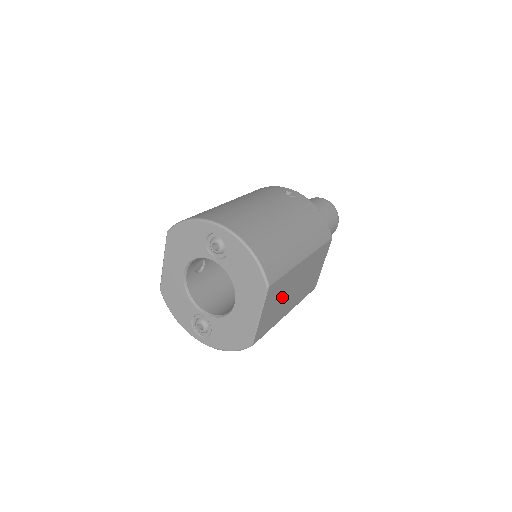
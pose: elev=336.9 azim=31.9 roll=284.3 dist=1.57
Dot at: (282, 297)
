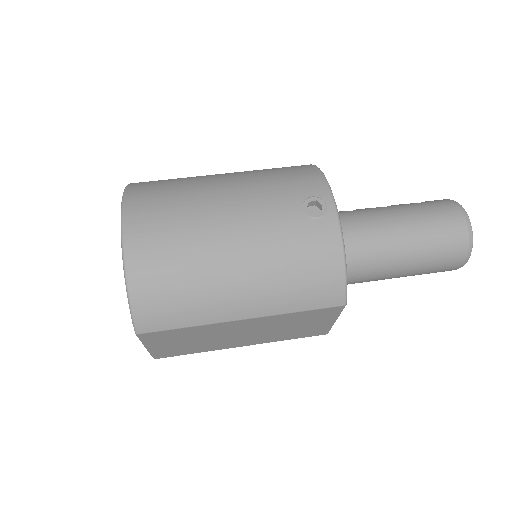
Dot at: (202, 338)
